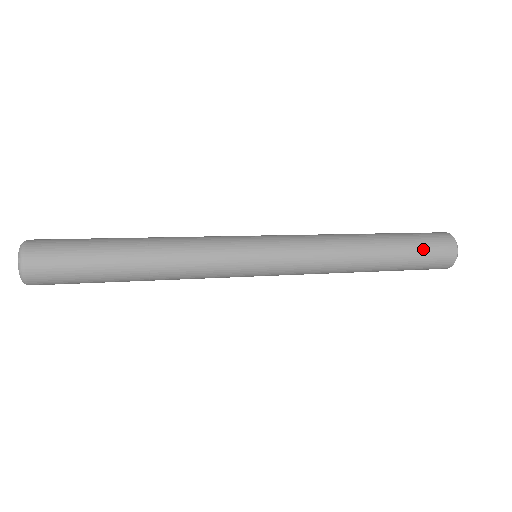
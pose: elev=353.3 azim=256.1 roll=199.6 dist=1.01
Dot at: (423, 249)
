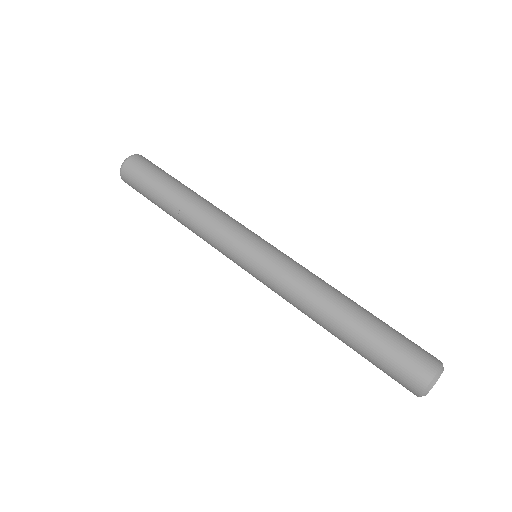
Dot at: (387, 358)
